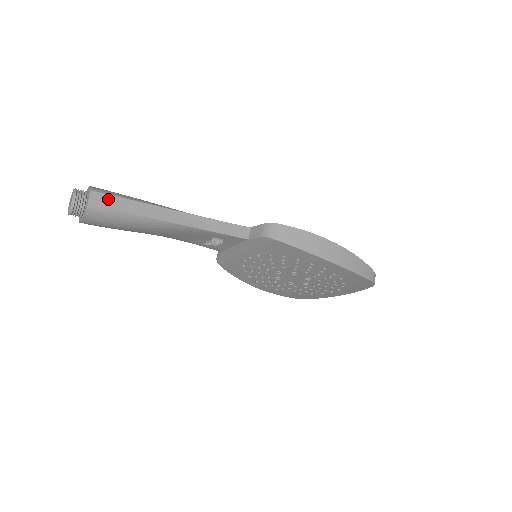
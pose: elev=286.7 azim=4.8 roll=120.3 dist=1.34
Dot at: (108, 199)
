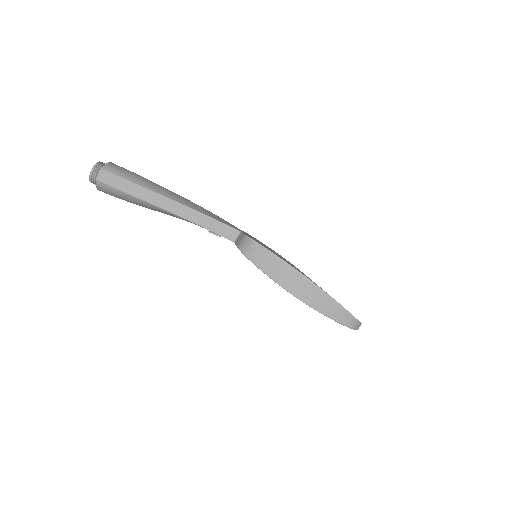
Dot at: (114, 179)
